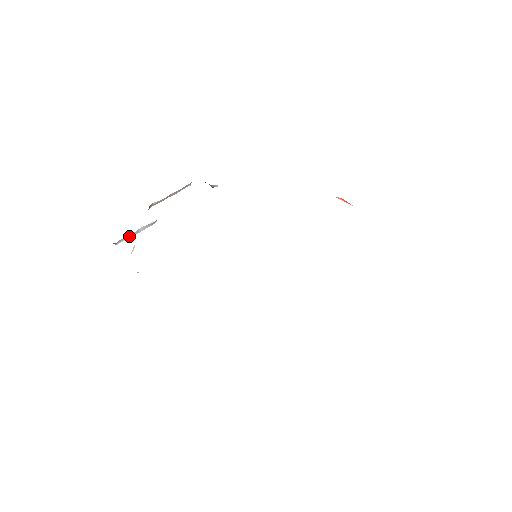
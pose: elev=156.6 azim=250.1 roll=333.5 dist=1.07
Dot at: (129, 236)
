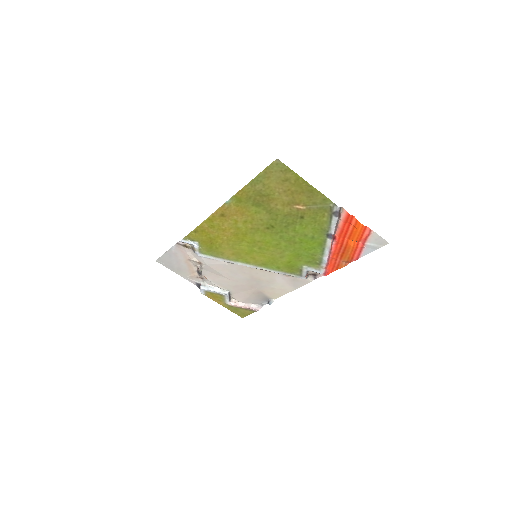
Dot at: (210, 288)
